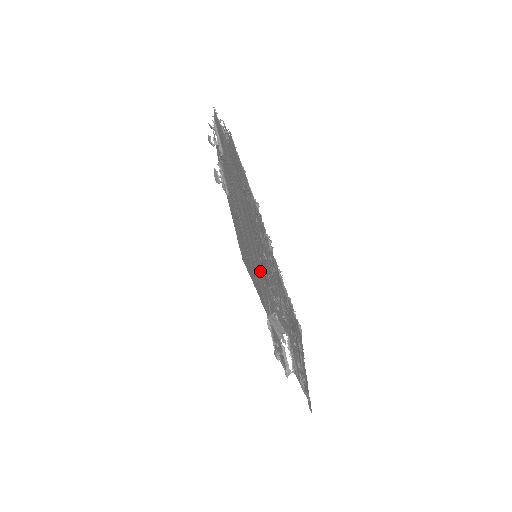
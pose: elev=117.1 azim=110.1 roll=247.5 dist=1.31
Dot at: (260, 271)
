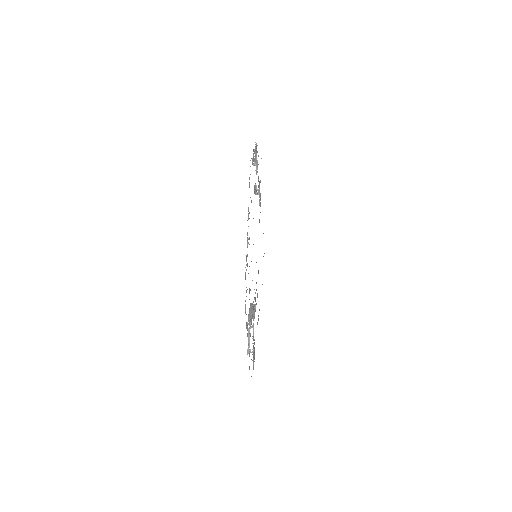
Dot at: occluded
